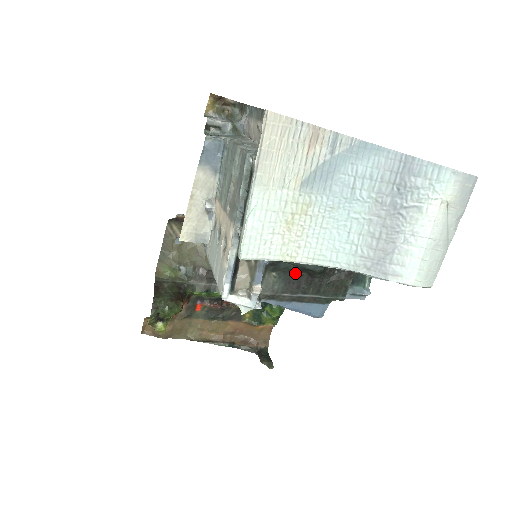
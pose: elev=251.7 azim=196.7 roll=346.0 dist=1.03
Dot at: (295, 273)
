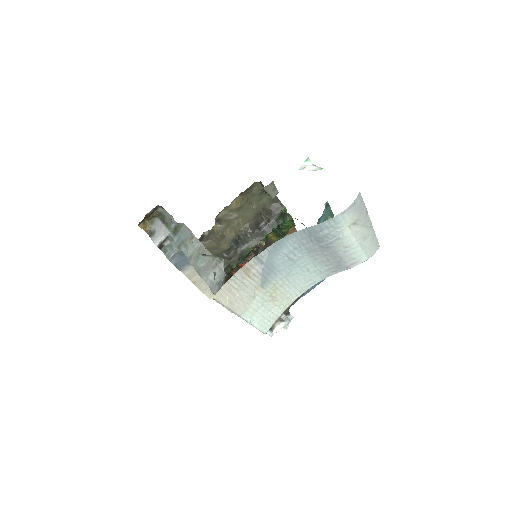
Dot at: occluded
